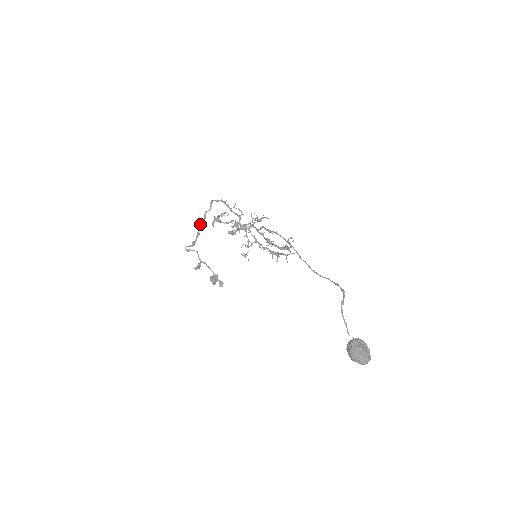
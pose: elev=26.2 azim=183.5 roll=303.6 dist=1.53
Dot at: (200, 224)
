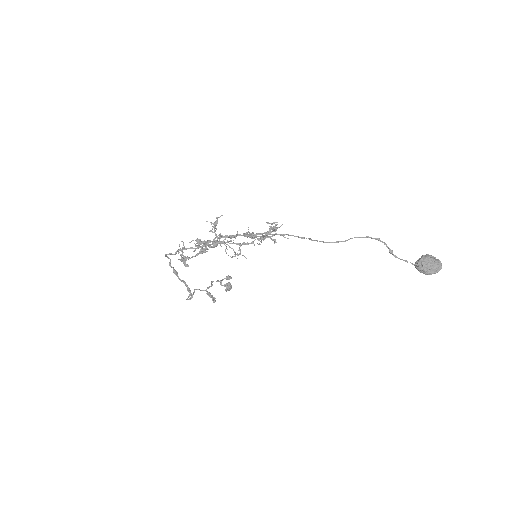
Dot at: occluded
